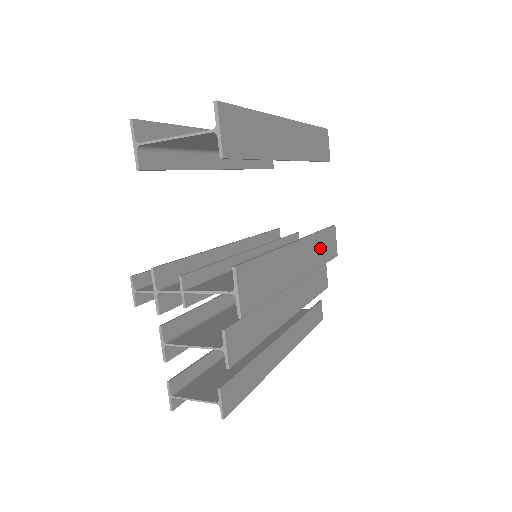
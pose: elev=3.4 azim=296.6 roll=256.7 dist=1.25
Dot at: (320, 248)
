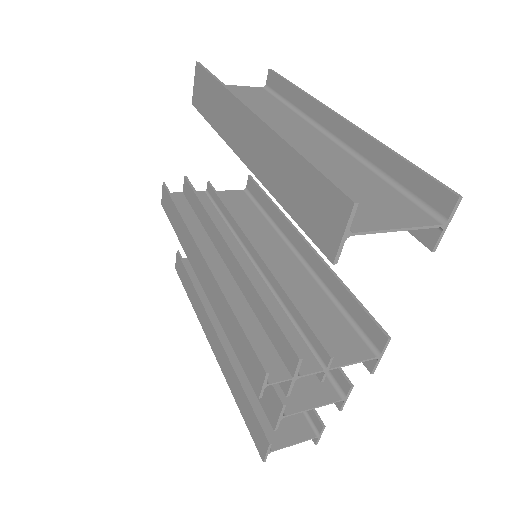
Dot at: (271, 219)
